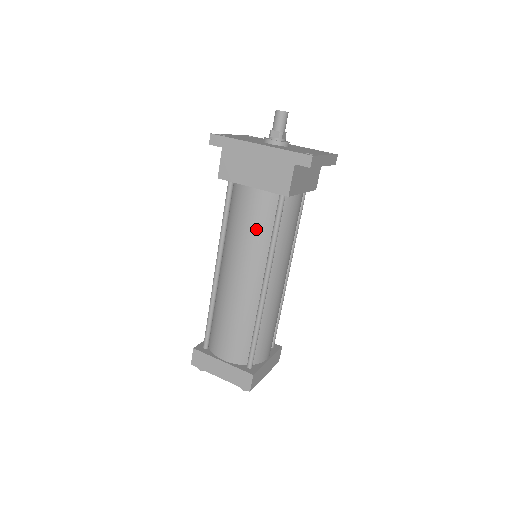
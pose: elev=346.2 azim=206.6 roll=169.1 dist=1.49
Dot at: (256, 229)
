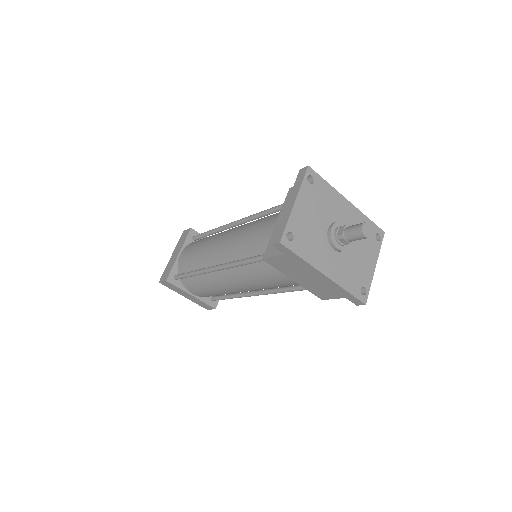
Dot at: (275, 286)
